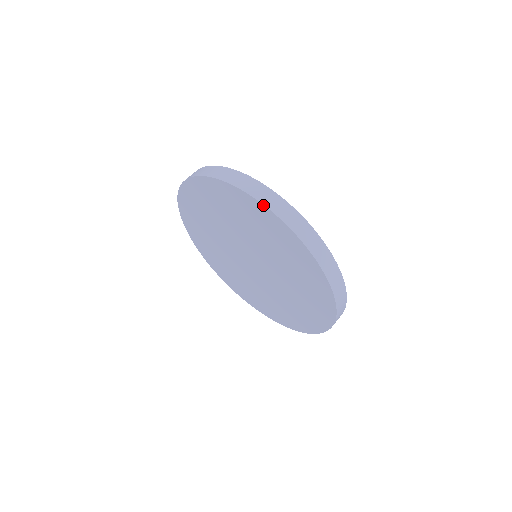
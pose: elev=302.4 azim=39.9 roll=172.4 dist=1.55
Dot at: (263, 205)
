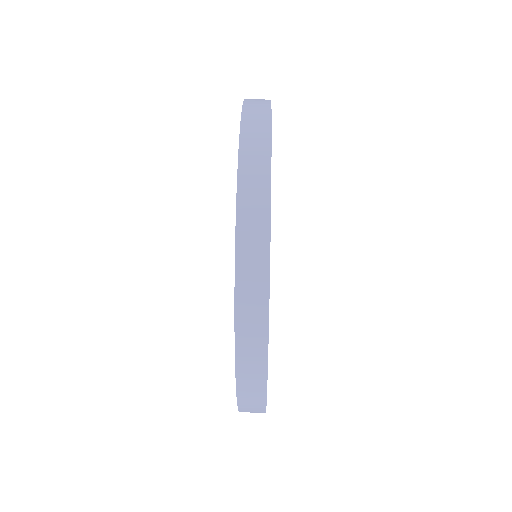
Dot at: (237, 174)
